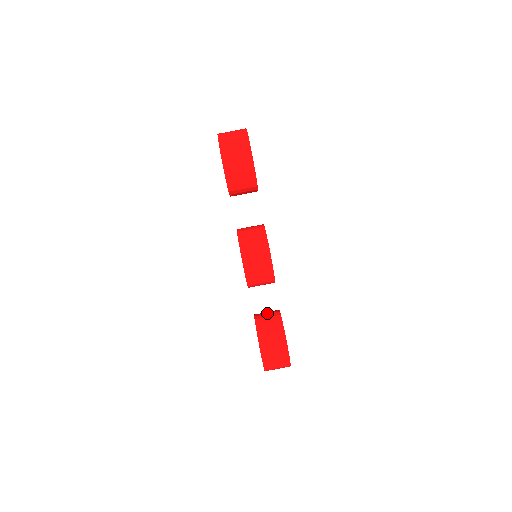
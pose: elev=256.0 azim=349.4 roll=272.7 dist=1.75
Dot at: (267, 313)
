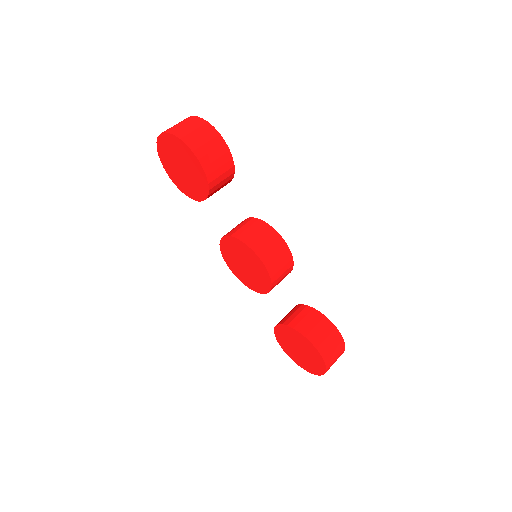
Dot at: (291, 313)
